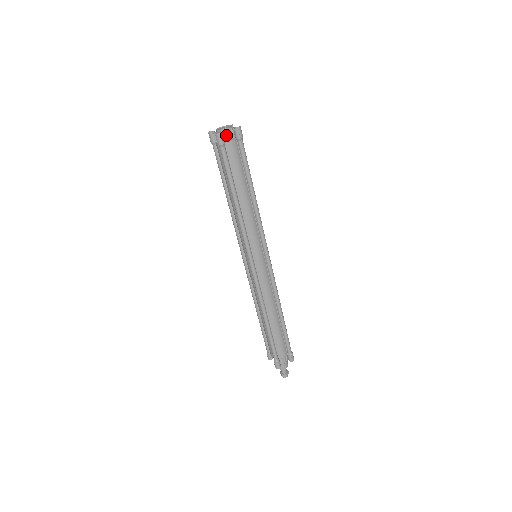
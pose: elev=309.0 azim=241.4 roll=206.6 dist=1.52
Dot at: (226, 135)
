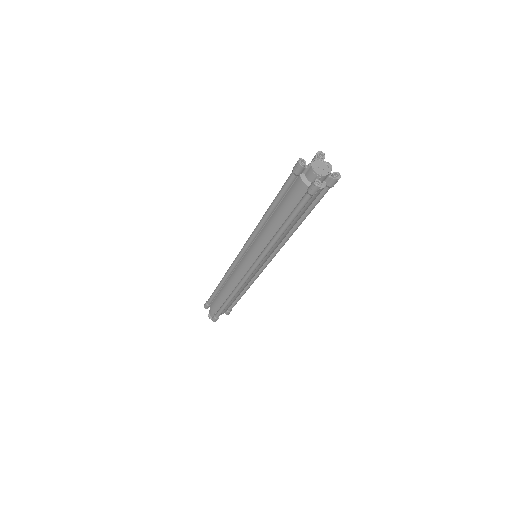
Dot at: (321, 180)
